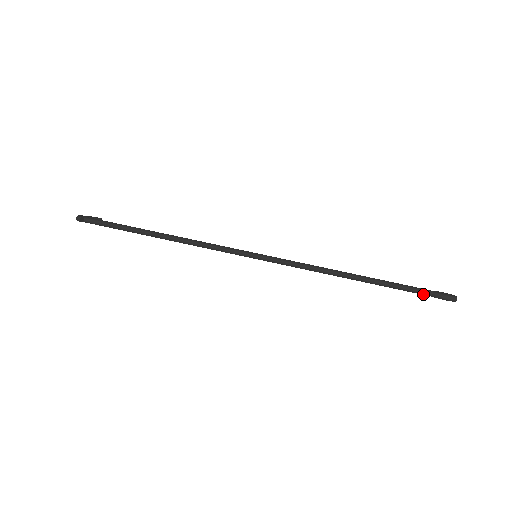
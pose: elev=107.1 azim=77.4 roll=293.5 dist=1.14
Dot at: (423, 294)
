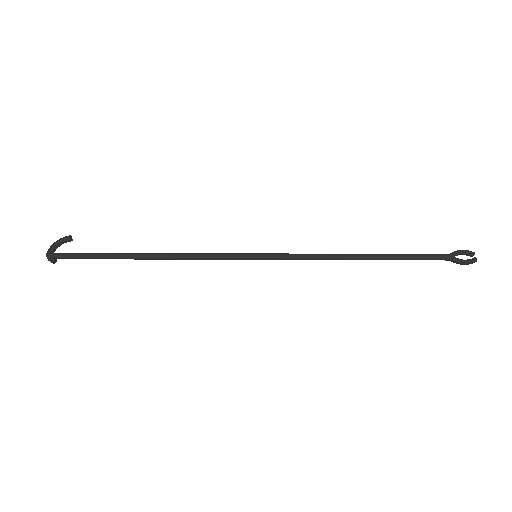
Dot at: occluded
